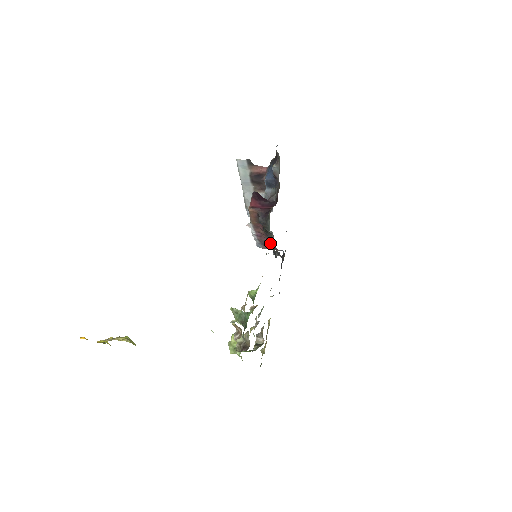
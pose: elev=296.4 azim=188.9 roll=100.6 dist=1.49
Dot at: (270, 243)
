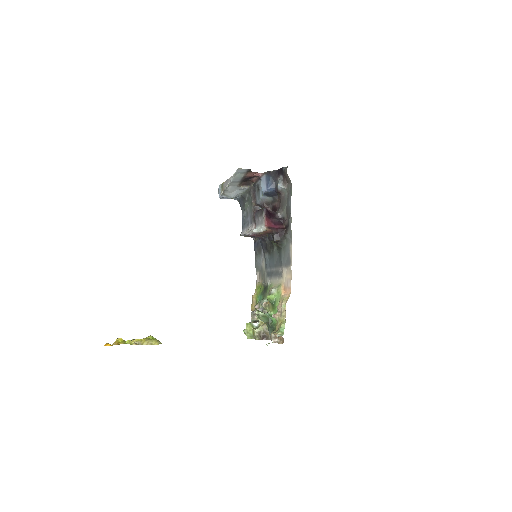
Dot at: occluded
